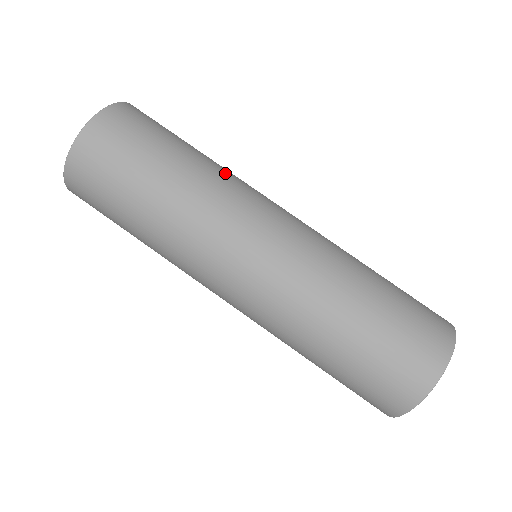
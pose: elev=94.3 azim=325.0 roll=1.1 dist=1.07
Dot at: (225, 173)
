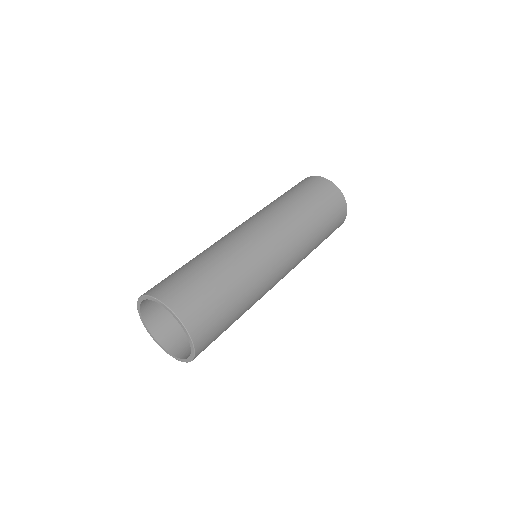
Dot at: (227, 251)
